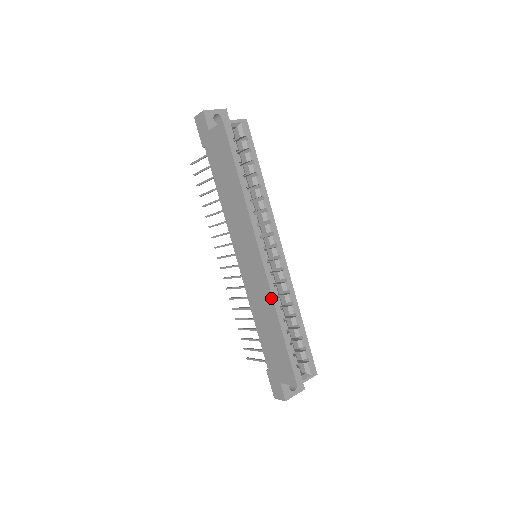
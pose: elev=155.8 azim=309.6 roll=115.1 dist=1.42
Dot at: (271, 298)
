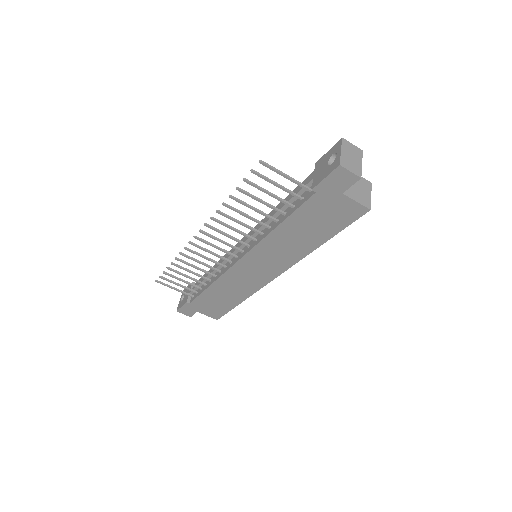
Dot at: (253, 292)
